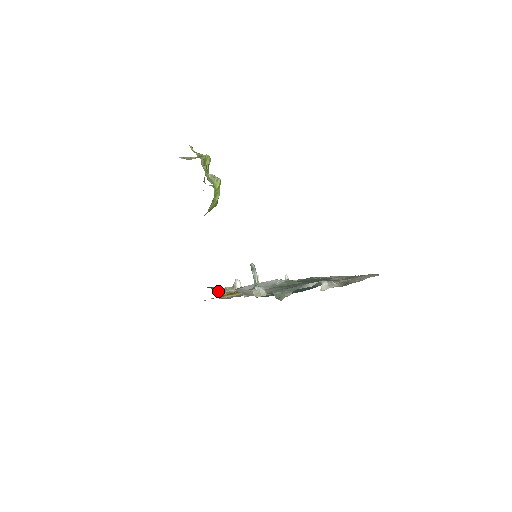
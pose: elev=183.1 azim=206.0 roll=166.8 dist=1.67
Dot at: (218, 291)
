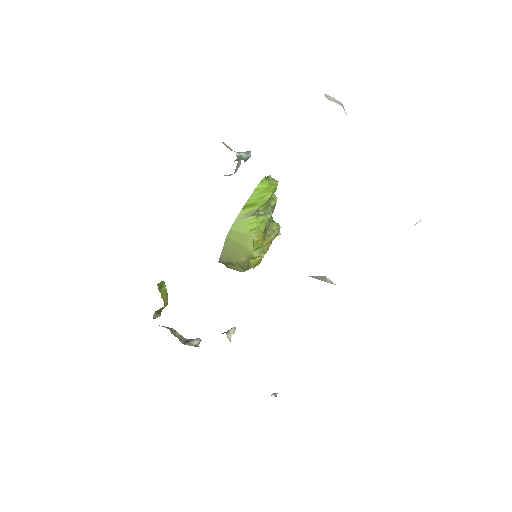
Dot at: (165, 295)
